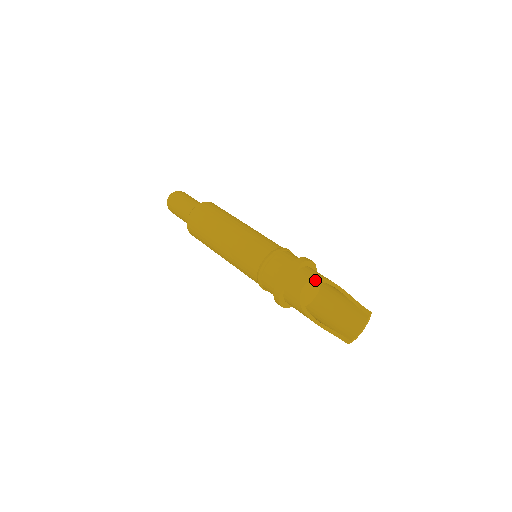
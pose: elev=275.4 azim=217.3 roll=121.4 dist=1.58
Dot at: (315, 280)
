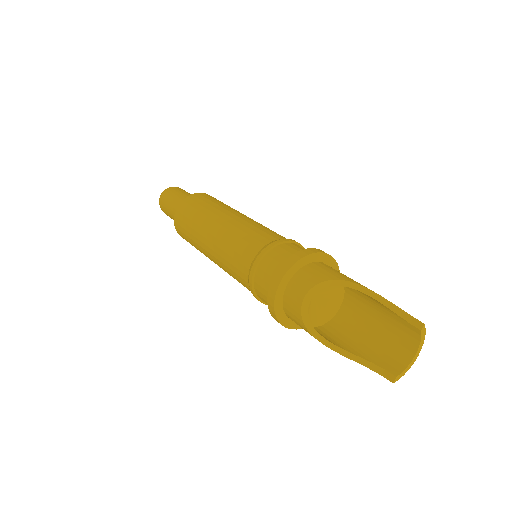
Dot at: (321, 285)
